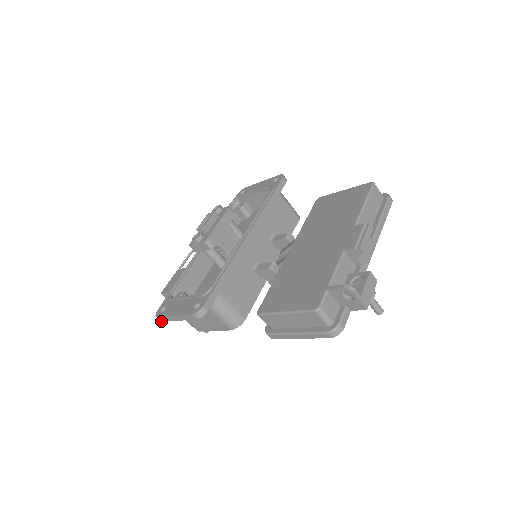
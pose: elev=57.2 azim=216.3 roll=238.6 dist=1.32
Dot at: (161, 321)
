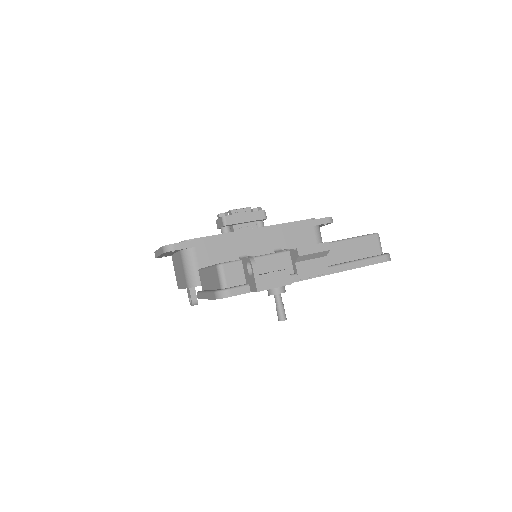
Dot at: (155, 257)
